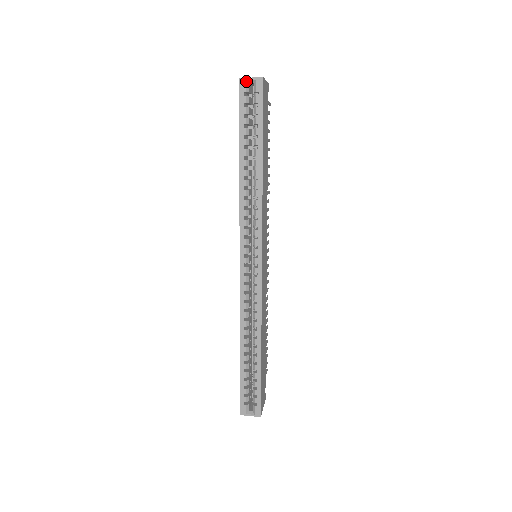
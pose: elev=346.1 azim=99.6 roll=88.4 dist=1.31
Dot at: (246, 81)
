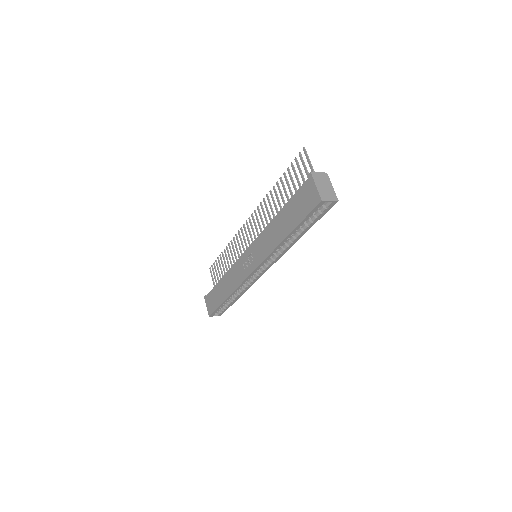
Dot at: occluded
